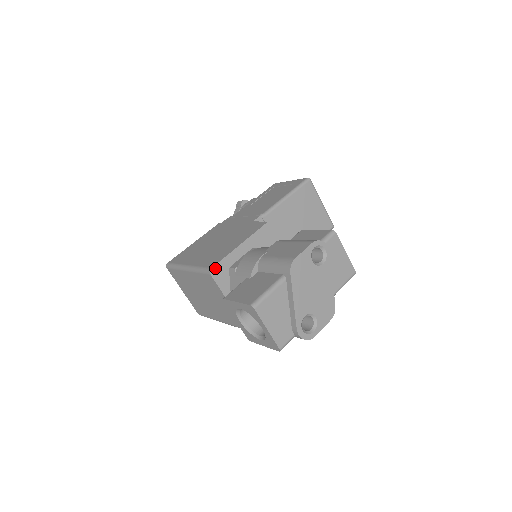
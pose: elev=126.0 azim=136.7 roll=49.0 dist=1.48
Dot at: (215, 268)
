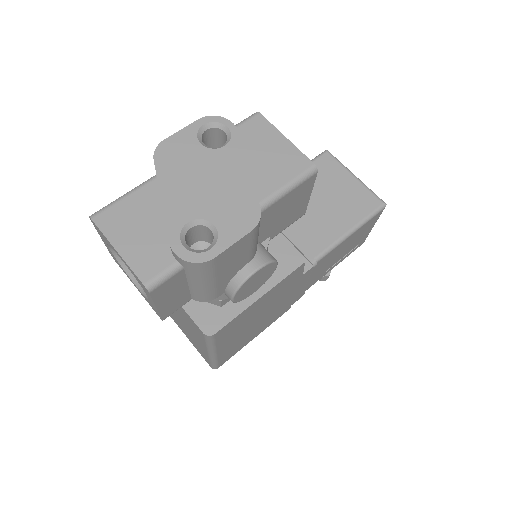
Dot at: occluded
